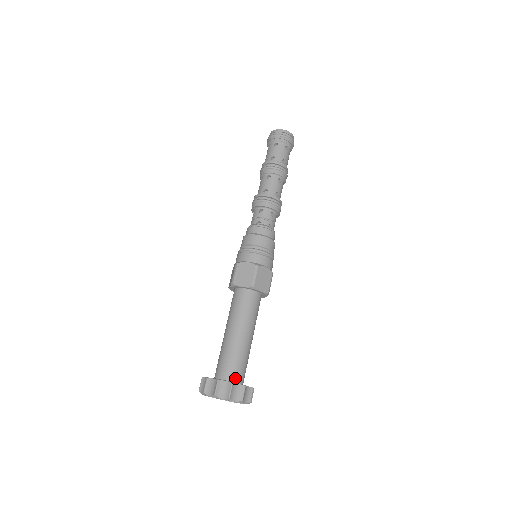
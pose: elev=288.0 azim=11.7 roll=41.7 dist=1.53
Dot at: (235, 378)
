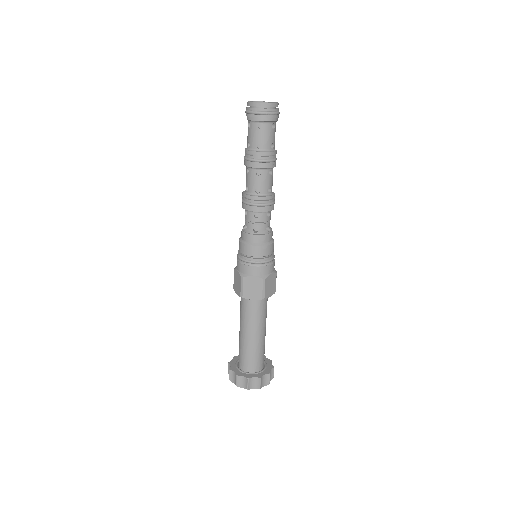
Dot at: (246, 368)
